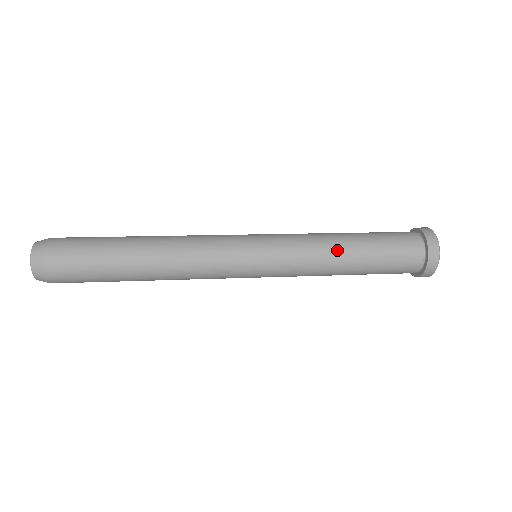
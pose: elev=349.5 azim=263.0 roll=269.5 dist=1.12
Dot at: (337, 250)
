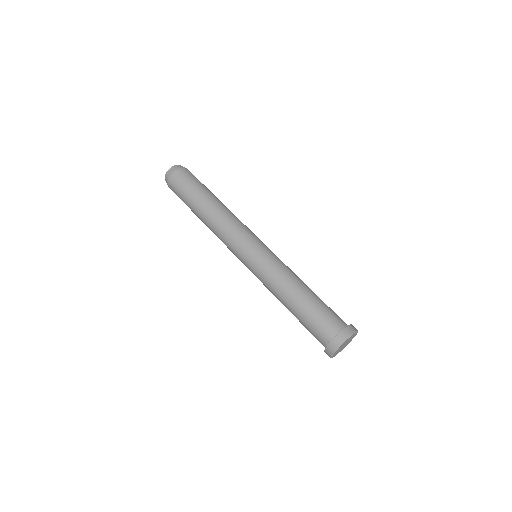
Dot at: (281, 298)
